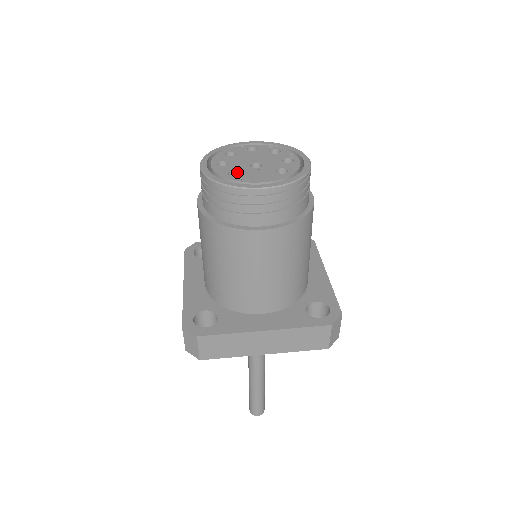
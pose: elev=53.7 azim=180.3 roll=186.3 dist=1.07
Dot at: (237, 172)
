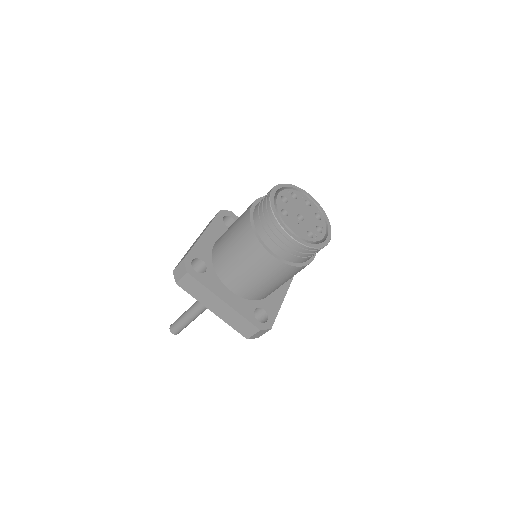
Dot at: (287, 213)
